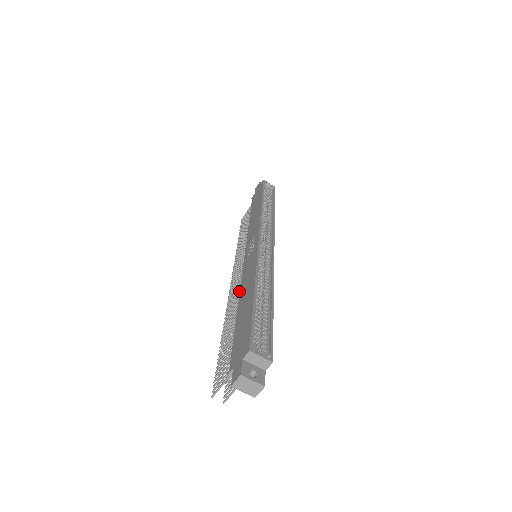
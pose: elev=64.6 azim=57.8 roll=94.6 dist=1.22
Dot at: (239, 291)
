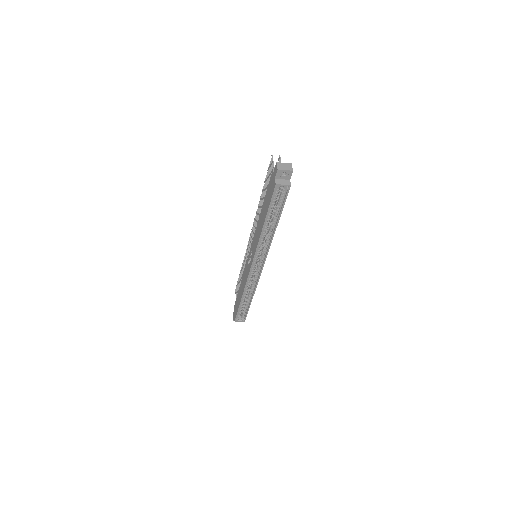
Dot at: occluded
